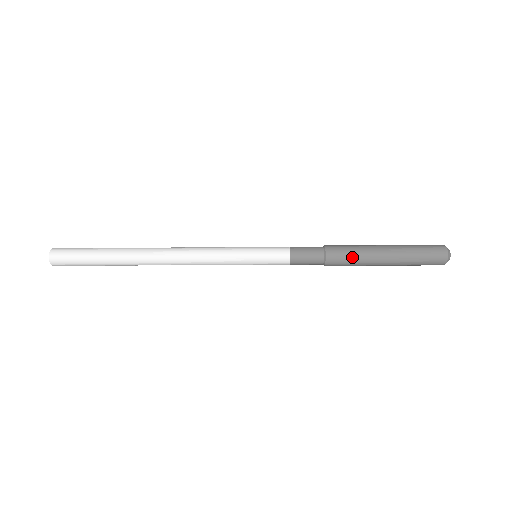
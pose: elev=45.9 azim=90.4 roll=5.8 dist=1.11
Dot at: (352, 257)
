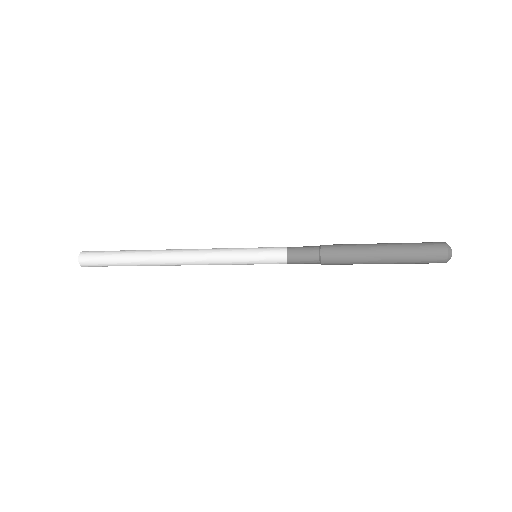
Dot at: (347, 264)
